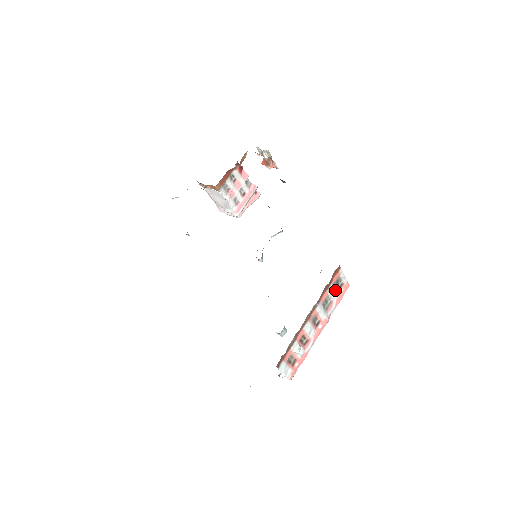
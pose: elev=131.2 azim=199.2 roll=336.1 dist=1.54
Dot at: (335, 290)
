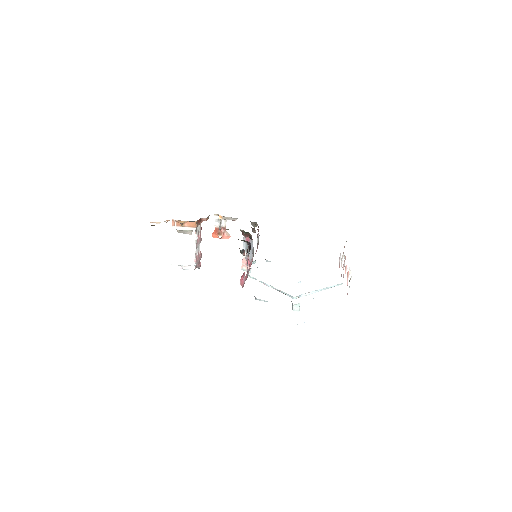
Dot at: (344, 255)
